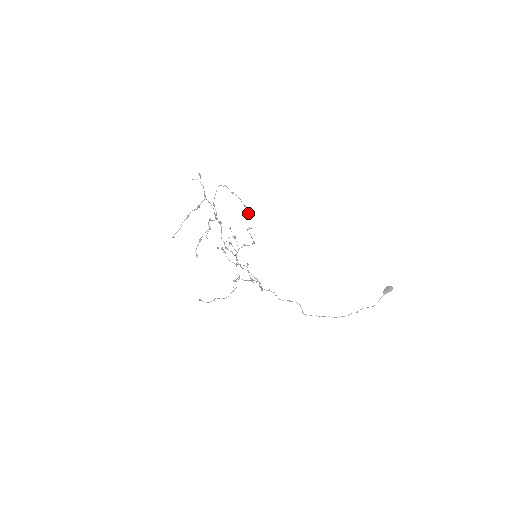
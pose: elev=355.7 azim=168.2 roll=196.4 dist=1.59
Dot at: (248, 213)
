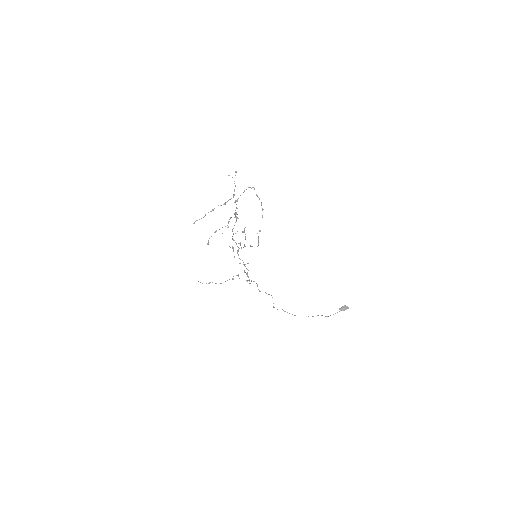
Dot at: occluded
